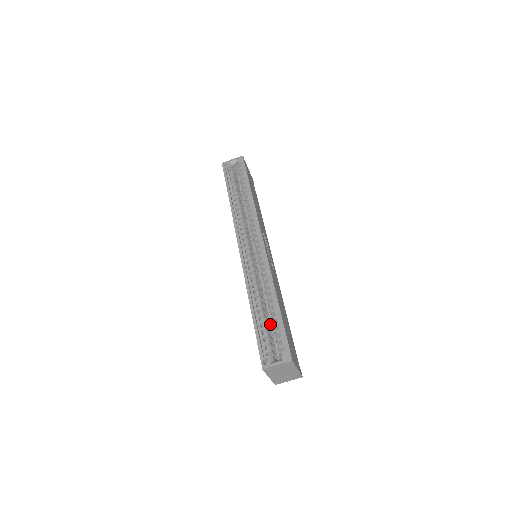
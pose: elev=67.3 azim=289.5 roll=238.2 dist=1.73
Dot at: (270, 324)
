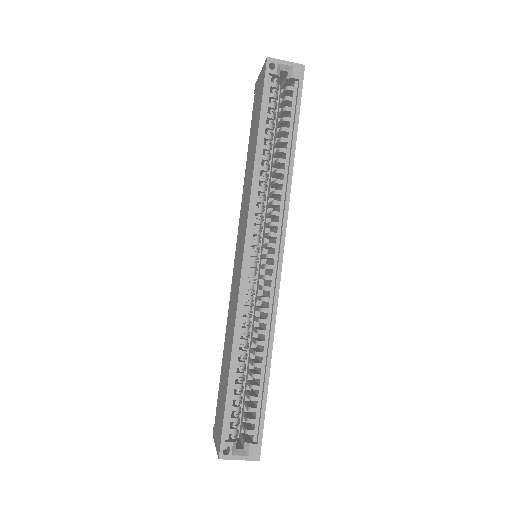
Dot at: occluded
